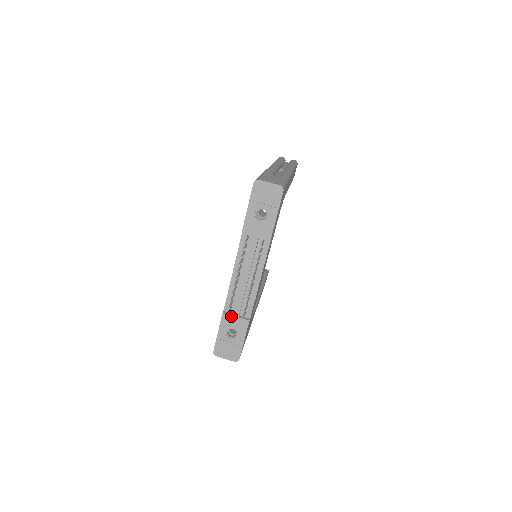
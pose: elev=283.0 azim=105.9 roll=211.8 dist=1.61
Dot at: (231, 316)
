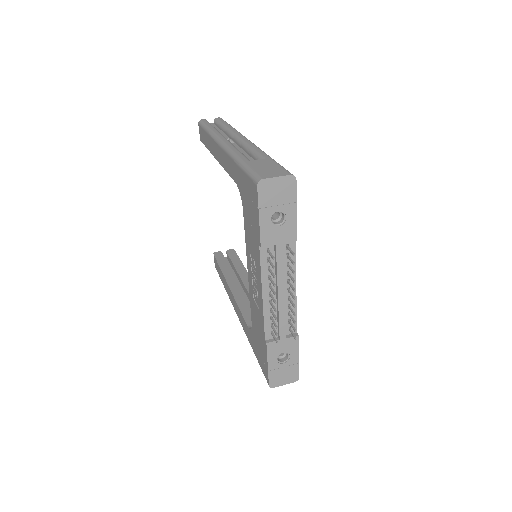
Dot at: occluded
